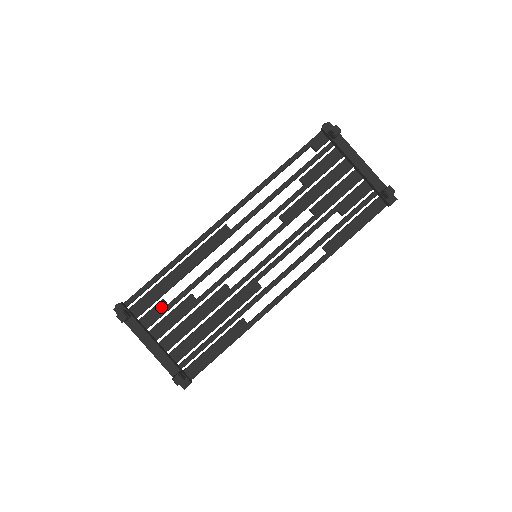
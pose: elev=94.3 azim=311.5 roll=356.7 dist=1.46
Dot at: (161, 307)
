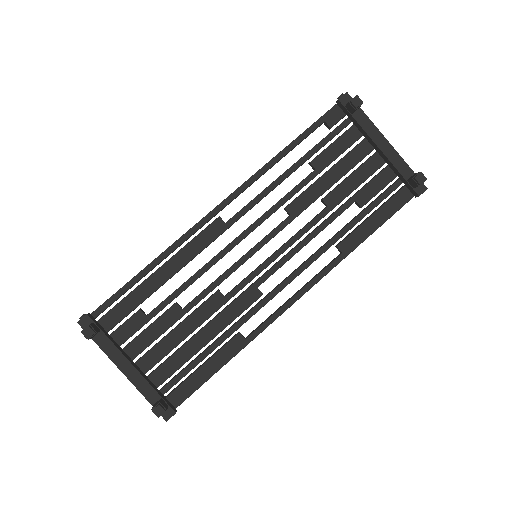
Dot at: (138, 319)
